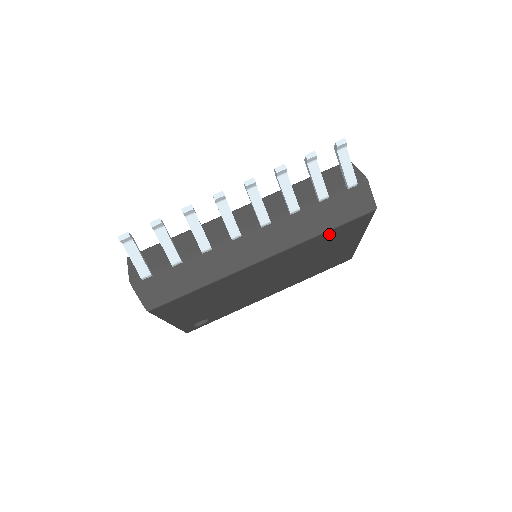
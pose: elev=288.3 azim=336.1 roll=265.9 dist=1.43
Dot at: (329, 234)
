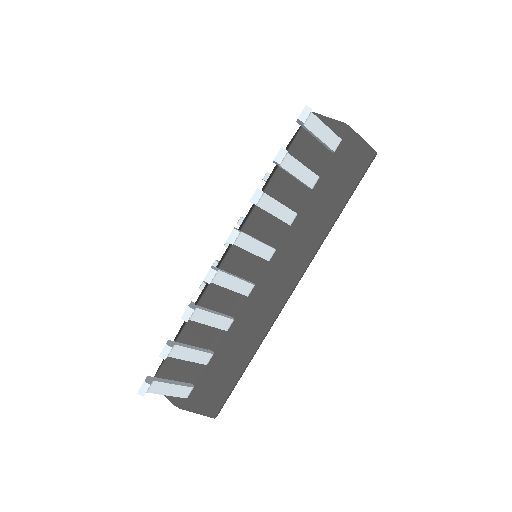
Dot at: occluded
